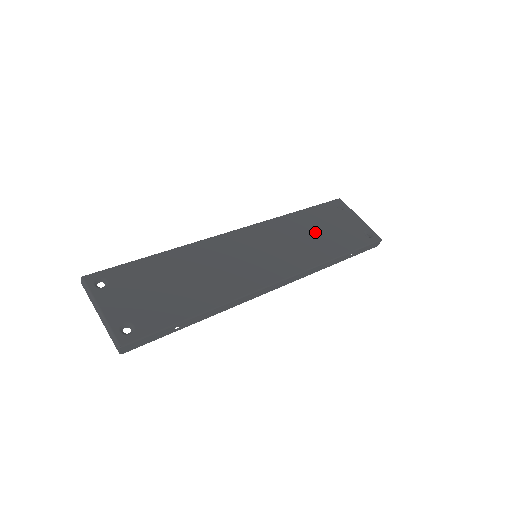
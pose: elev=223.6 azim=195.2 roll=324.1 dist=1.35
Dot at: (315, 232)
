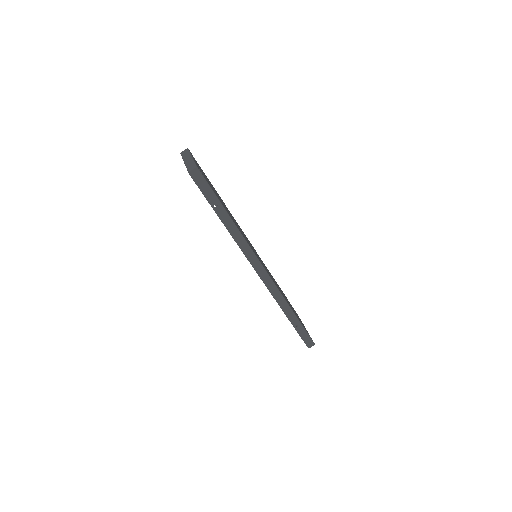
Dot at: occluded
